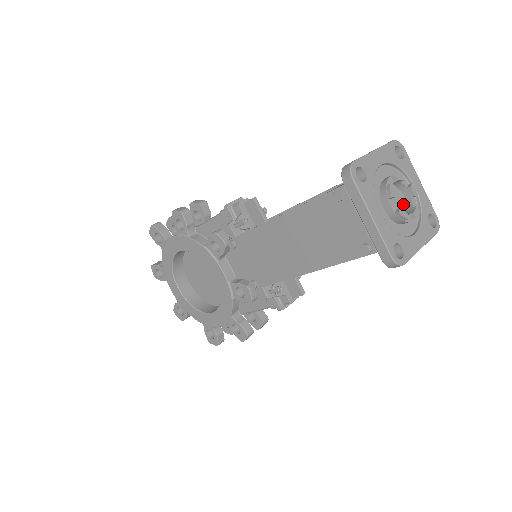
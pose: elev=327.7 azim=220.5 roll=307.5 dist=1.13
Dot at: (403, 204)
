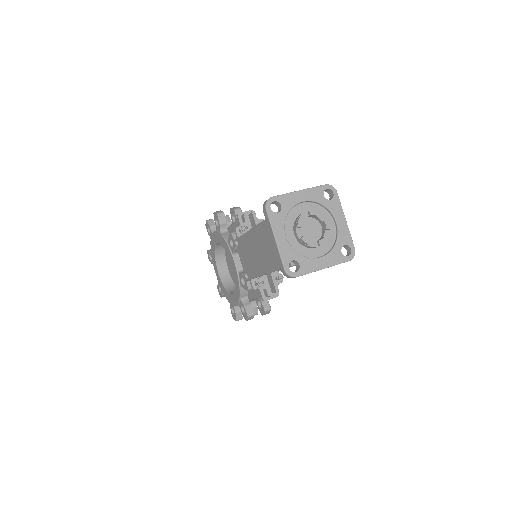
Dot at: (319, 234)
